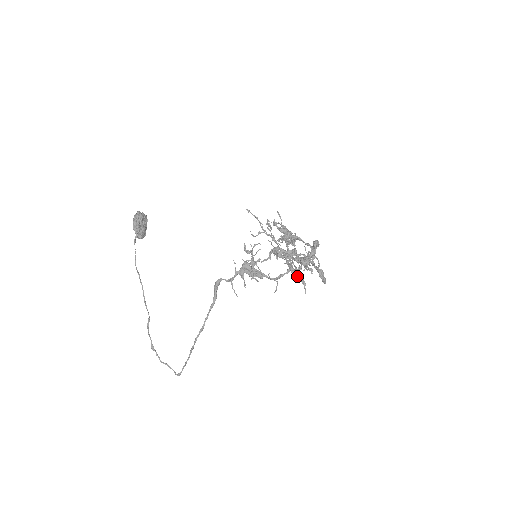
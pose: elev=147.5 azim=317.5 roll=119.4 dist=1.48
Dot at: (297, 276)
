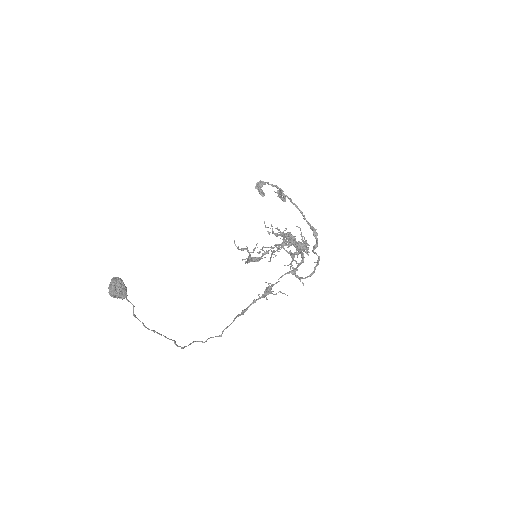
Dot at: occluded
